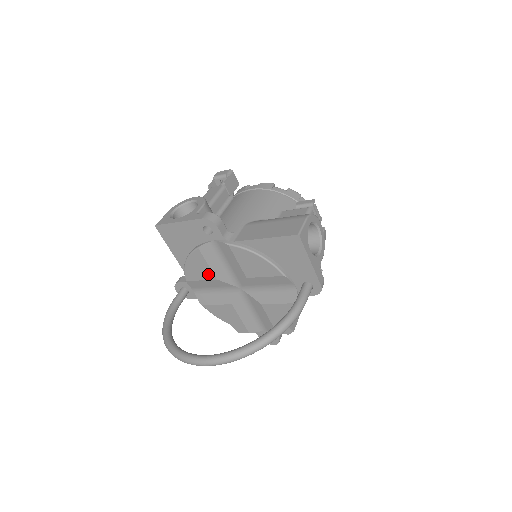
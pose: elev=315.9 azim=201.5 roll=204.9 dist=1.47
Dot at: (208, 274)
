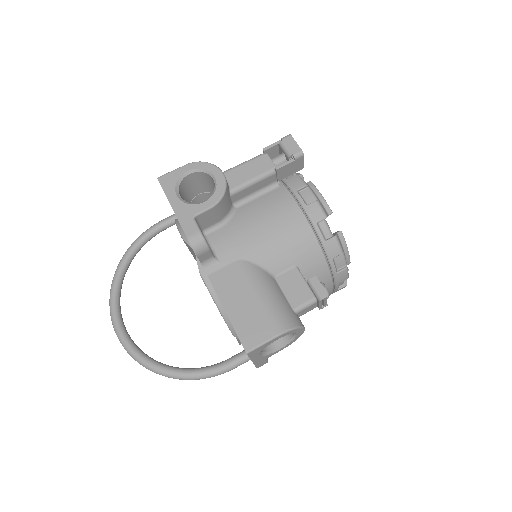
Dot at: occluded
